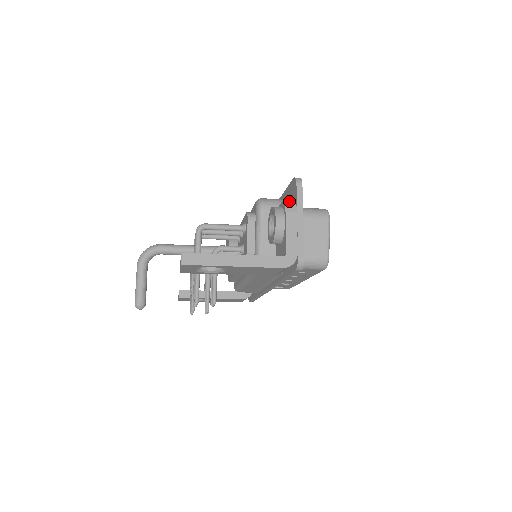
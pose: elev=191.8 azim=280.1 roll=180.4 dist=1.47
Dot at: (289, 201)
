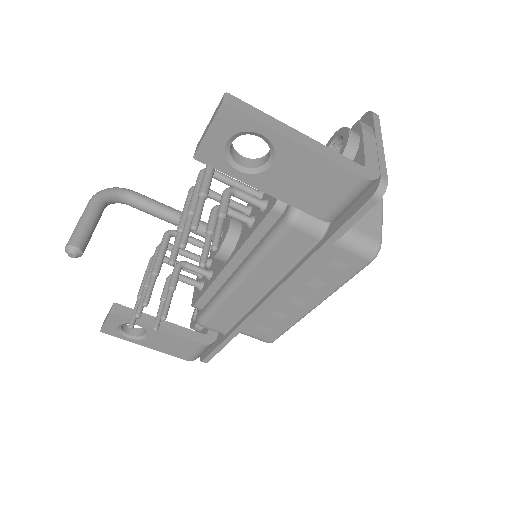
Dot at: (364, 124)
